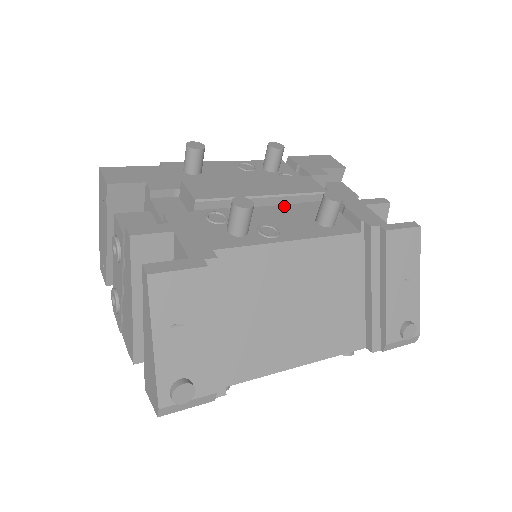
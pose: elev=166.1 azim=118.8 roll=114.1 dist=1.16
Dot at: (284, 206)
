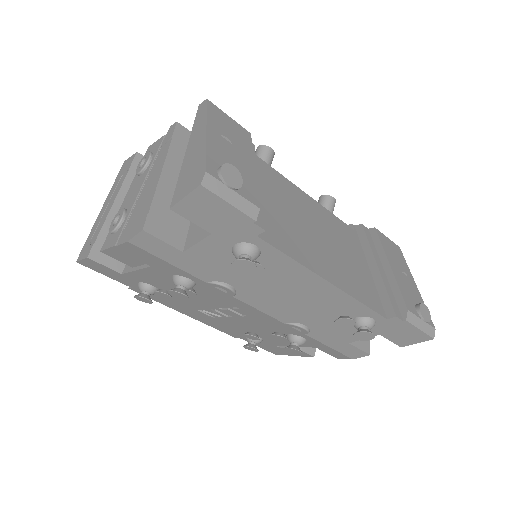
Dot at: occluded
